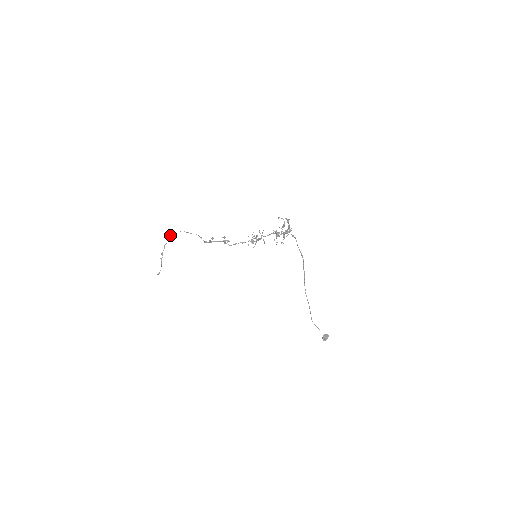
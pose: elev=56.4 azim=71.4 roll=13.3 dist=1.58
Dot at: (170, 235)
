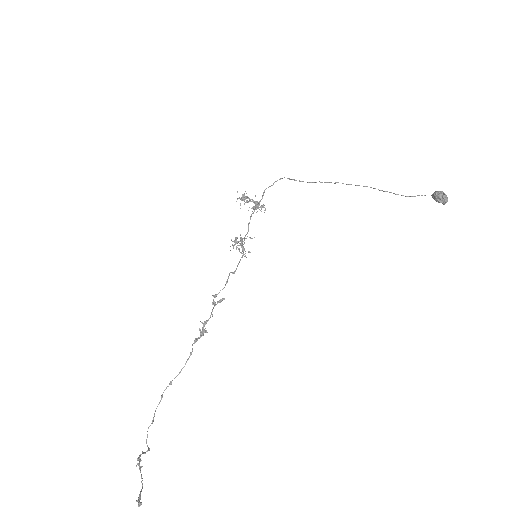
Dot at: (148, 427)
